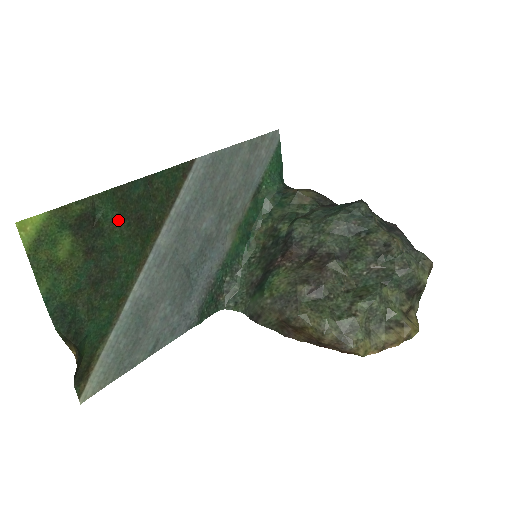
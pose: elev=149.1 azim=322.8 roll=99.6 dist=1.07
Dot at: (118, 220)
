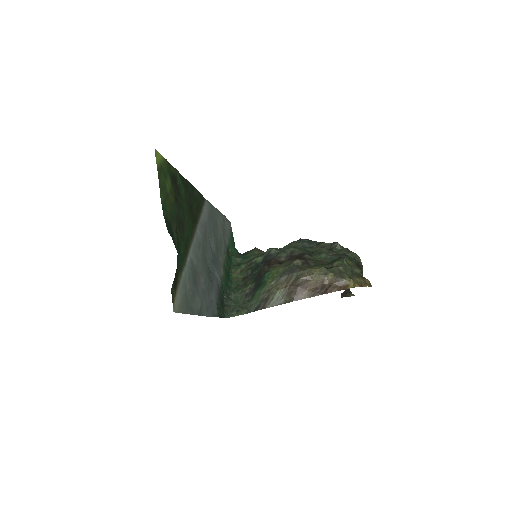
Dot at: (184, 196)
